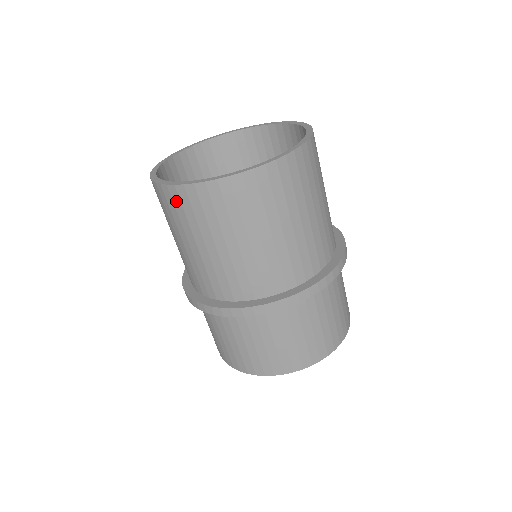
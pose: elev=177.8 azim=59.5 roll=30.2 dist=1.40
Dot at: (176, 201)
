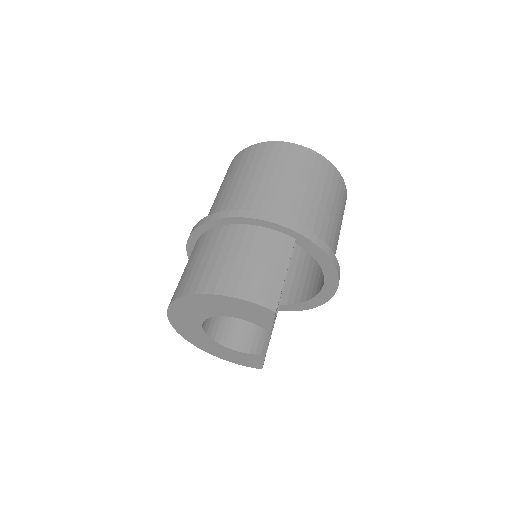
Dot at: occluded
